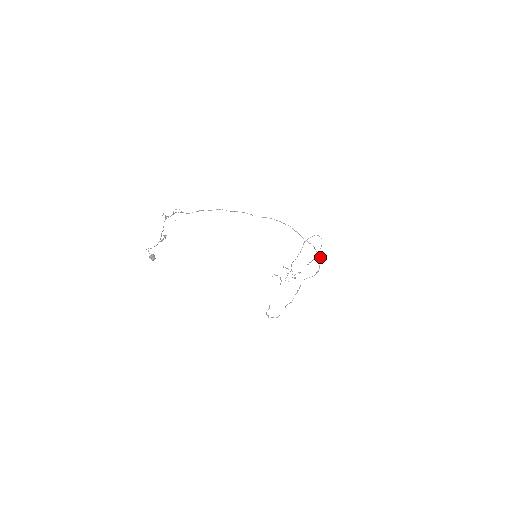
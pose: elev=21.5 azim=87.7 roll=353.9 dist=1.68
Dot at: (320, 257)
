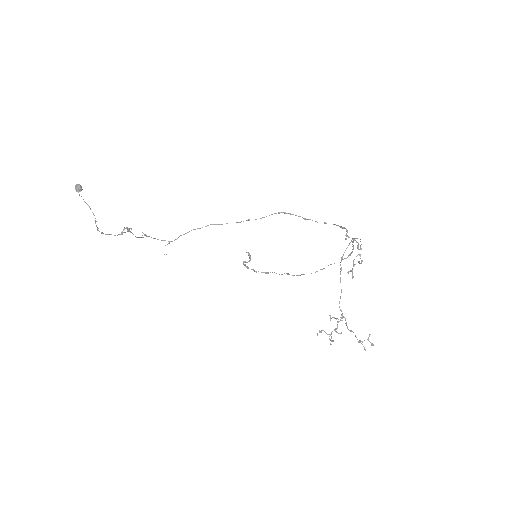
Dot at: (346, 229)
